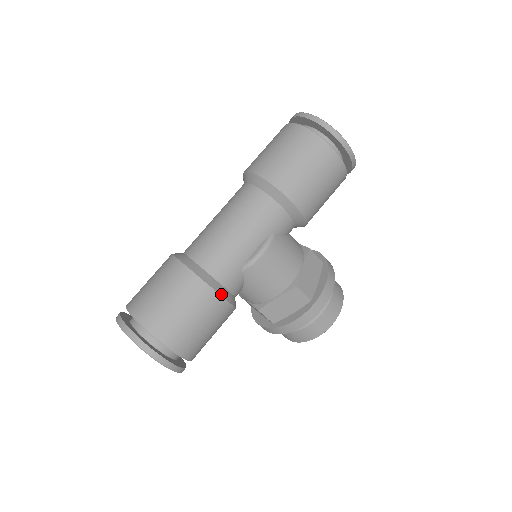
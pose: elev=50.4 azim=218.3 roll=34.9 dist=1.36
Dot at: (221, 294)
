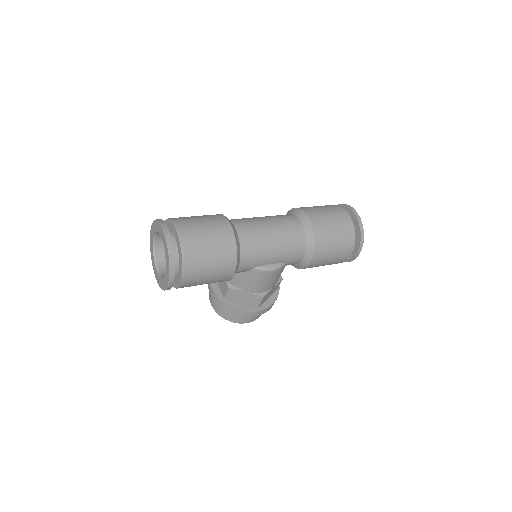
Dot at: occluded
